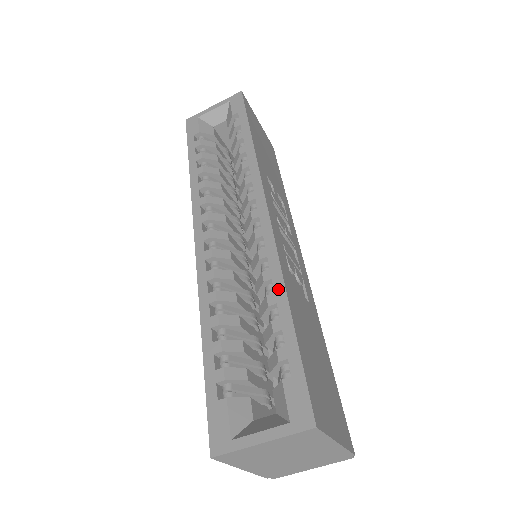
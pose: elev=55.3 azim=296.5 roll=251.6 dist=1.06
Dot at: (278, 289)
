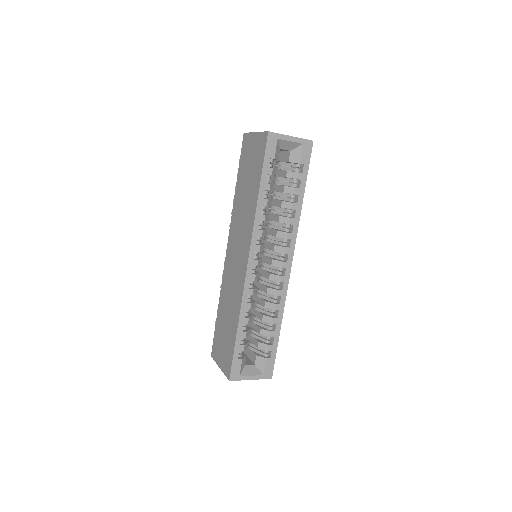
Dot at: (280, 317)
